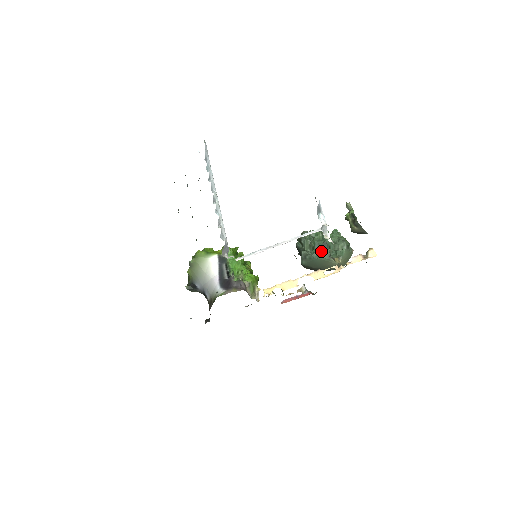
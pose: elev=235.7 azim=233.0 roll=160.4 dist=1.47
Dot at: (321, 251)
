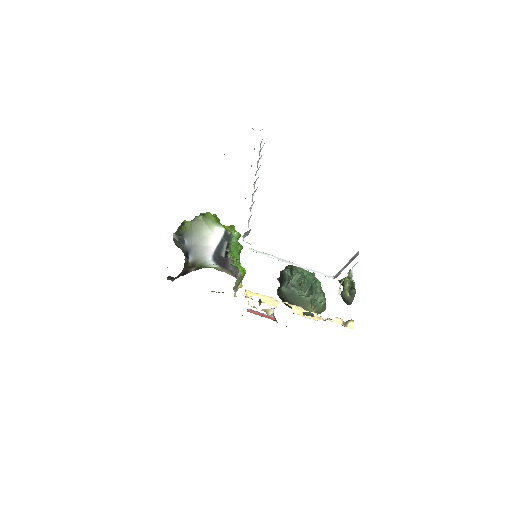
Dot at: (305, 291)
